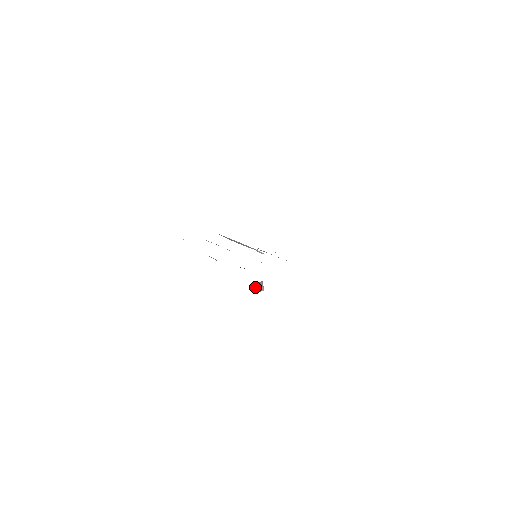
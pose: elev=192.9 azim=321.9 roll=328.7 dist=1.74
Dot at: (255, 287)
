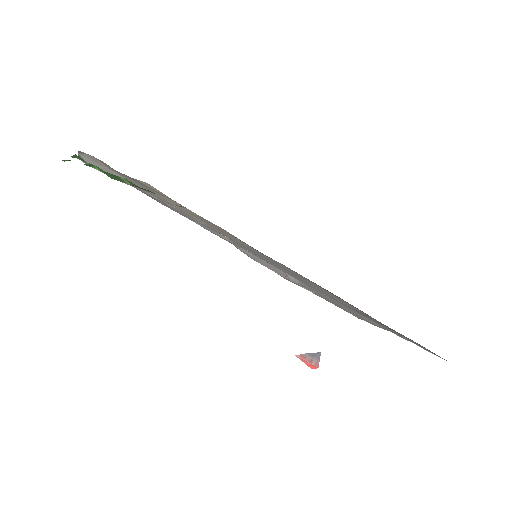
Dot at: (304, 358)
